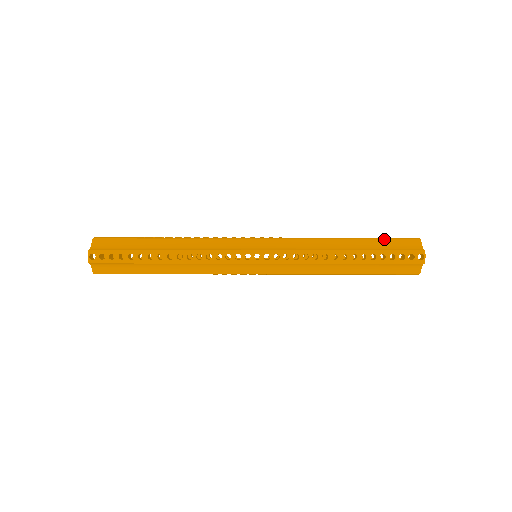
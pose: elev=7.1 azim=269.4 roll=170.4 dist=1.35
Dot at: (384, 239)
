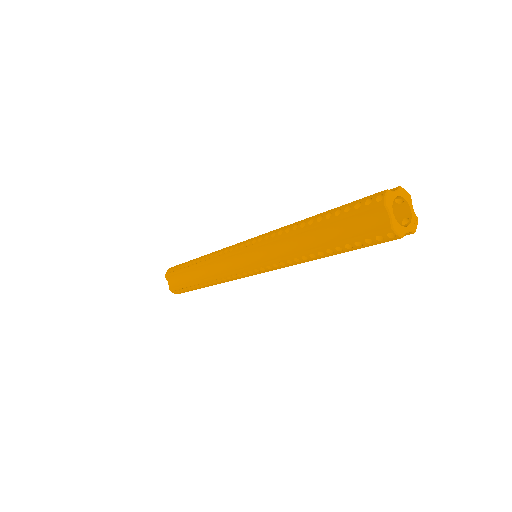
Dot at: (342, 219)
